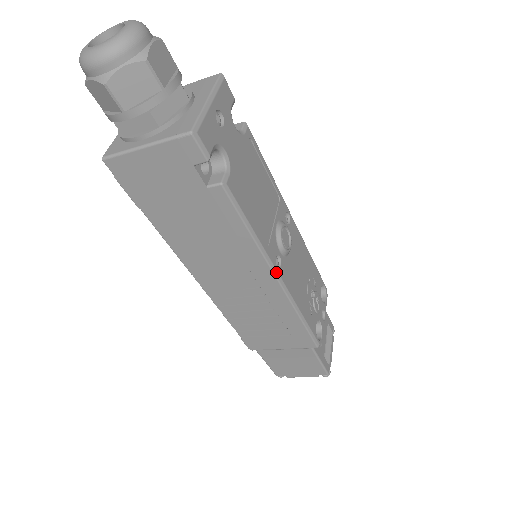
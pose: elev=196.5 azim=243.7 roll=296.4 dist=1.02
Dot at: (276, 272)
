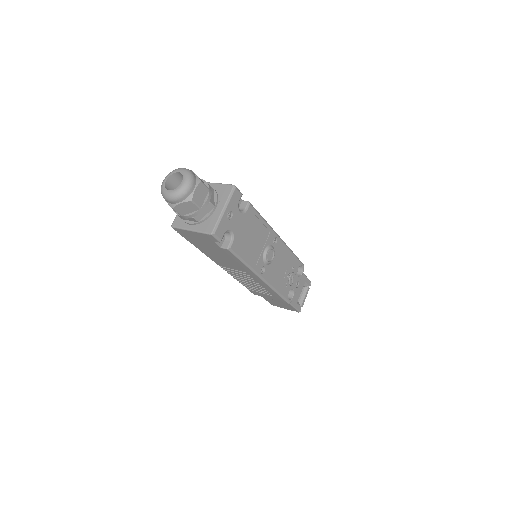
Dot at: (260, 276)
